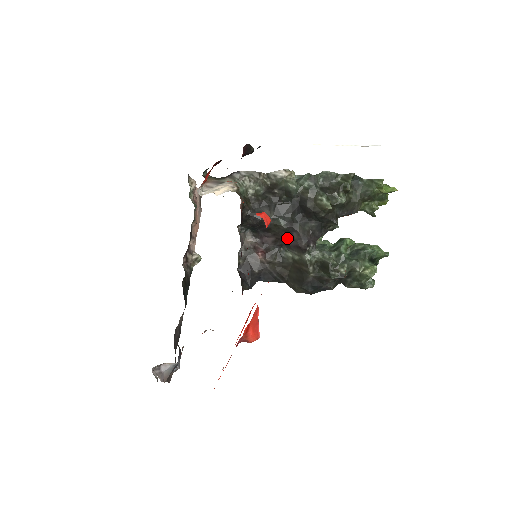
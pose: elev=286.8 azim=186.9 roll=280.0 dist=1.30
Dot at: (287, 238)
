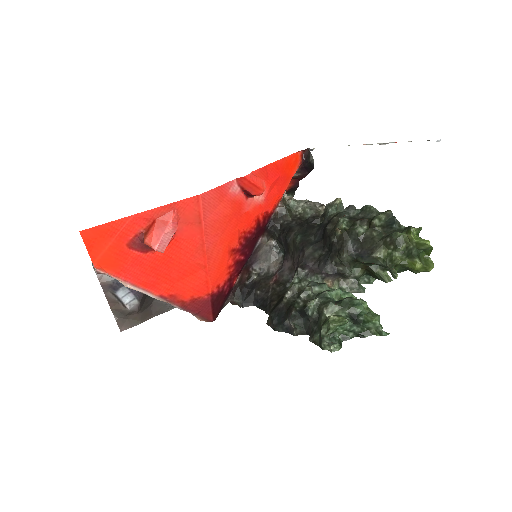
Dot at: (296, 260)
